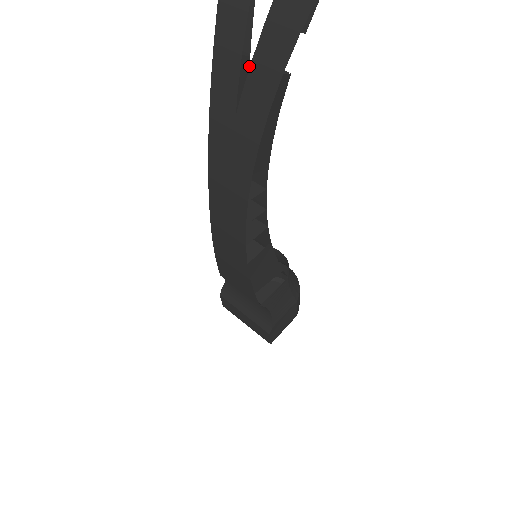
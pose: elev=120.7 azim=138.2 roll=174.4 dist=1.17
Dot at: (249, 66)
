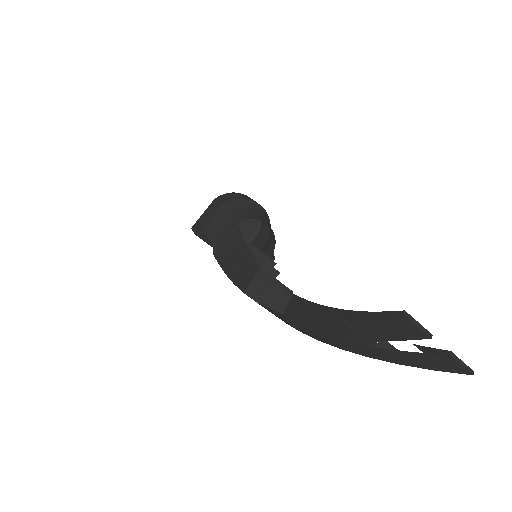
Dot at: occluded
